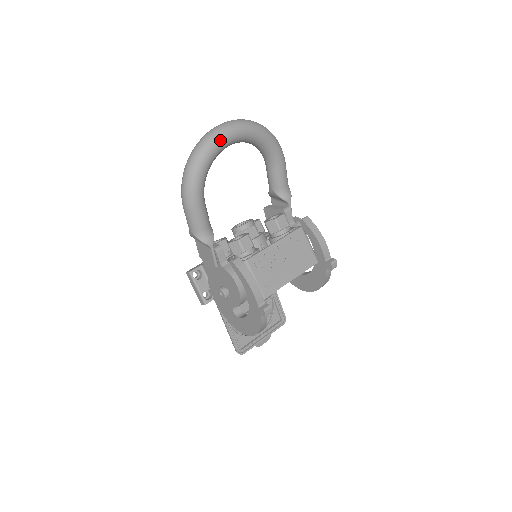
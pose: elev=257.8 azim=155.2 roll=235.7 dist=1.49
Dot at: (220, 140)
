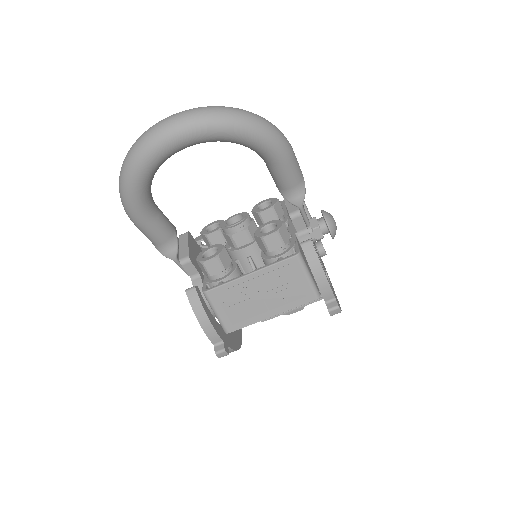
Dot at: (153, 152)
